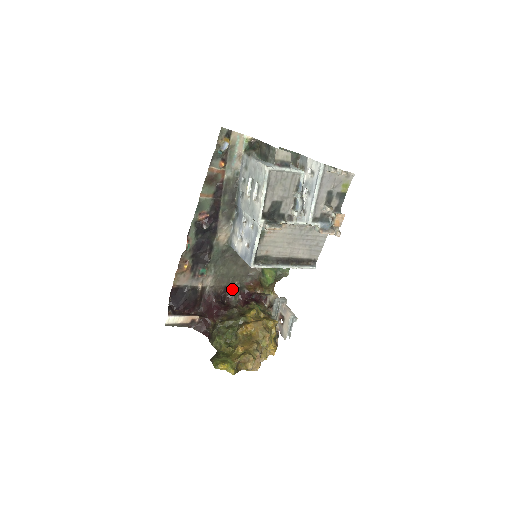
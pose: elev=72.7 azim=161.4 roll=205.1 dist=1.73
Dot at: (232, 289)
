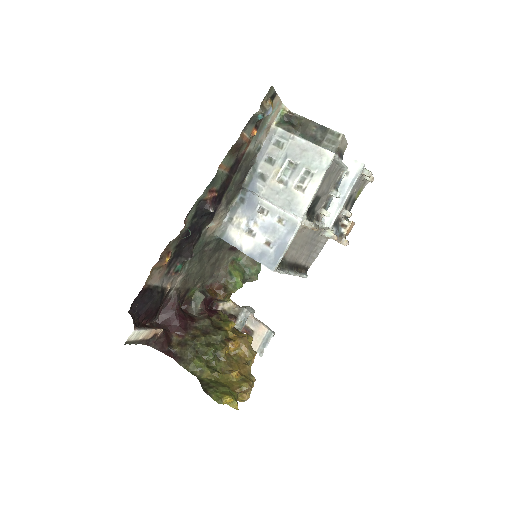
Dot at: (192, 293)
